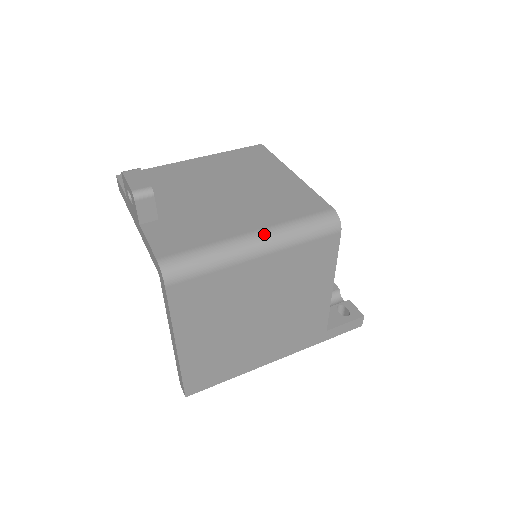
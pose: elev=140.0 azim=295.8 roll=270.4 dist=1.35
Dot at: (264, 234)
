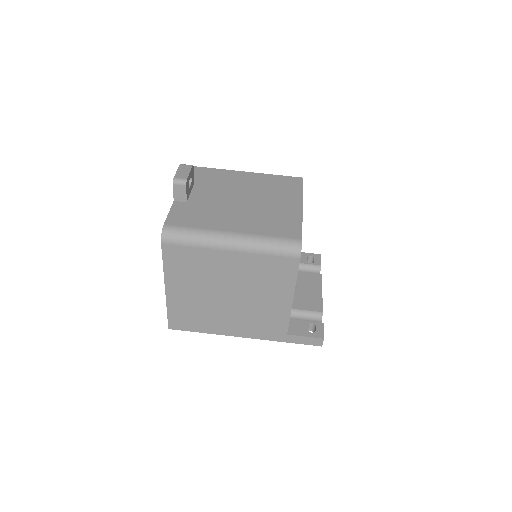
Dot at: (240, 237)
